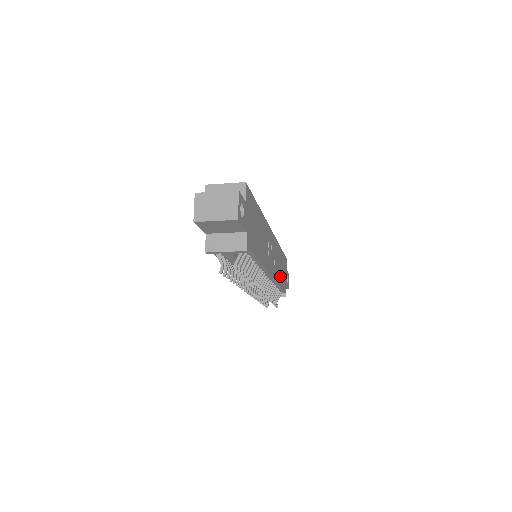
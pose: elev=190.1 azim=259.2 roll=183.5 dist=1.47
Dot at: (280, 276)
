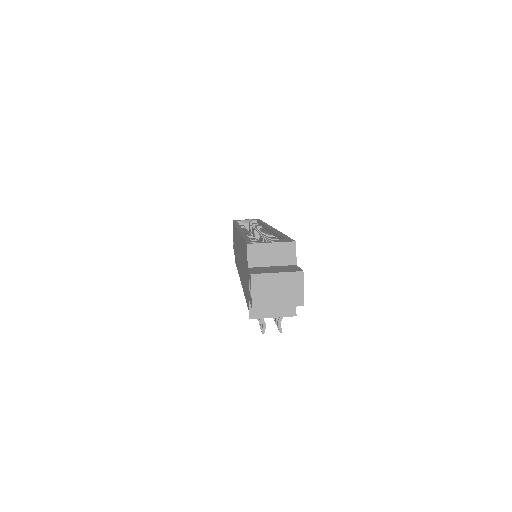
Dot at: occluded
